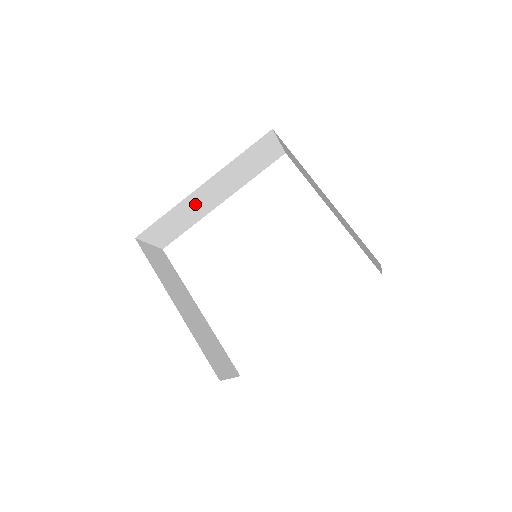
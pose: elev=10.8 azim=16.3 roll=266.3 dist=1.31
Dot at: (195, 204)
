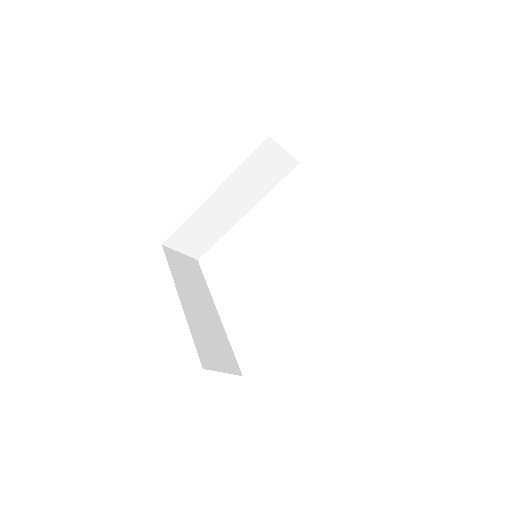
Dot at: (214, 214)
